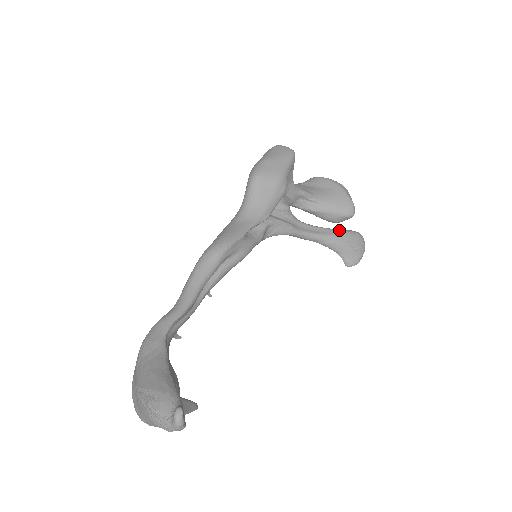
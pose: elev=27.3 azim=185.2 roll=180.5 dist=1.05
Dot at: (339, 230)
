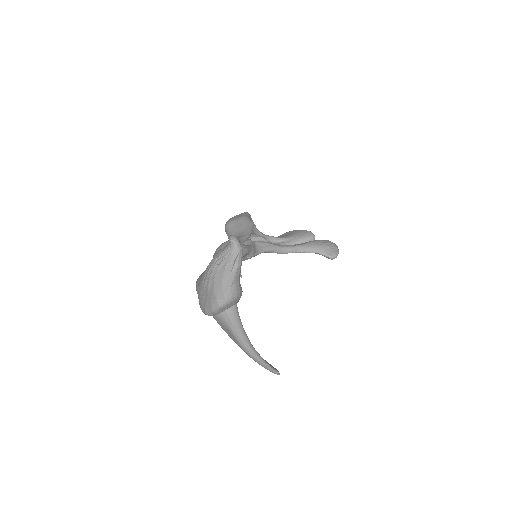
Dot at: (309, 241)
